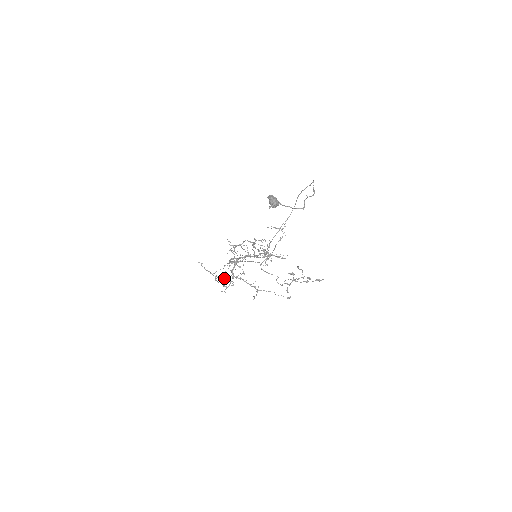
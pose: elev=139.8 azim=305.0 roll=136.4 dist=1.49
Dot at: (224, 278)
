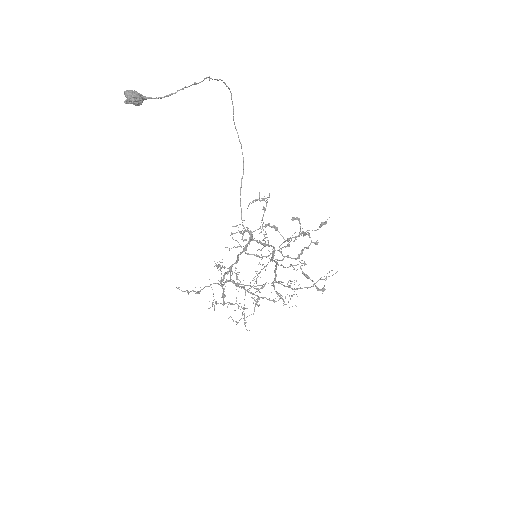
Dot at: occluded
